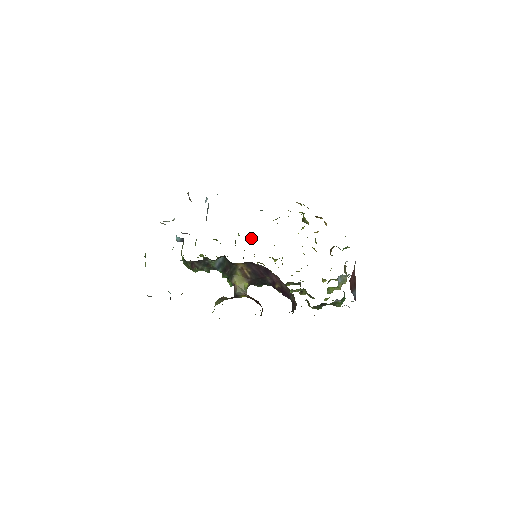
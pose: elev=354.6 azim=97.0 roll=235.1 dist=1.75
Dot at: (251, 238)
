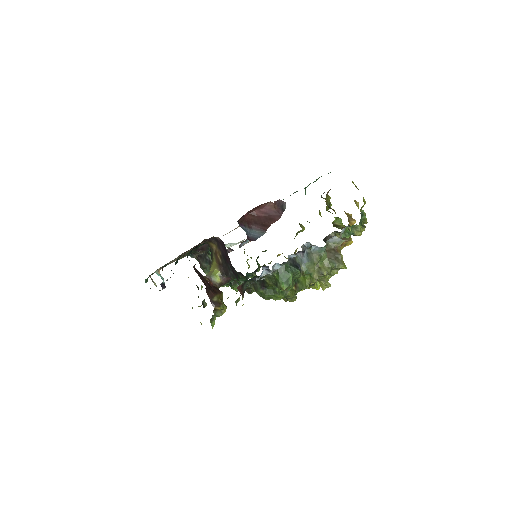
Dot at: occluded
